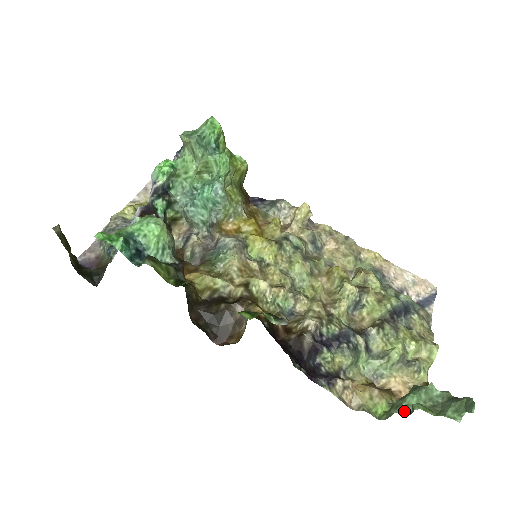
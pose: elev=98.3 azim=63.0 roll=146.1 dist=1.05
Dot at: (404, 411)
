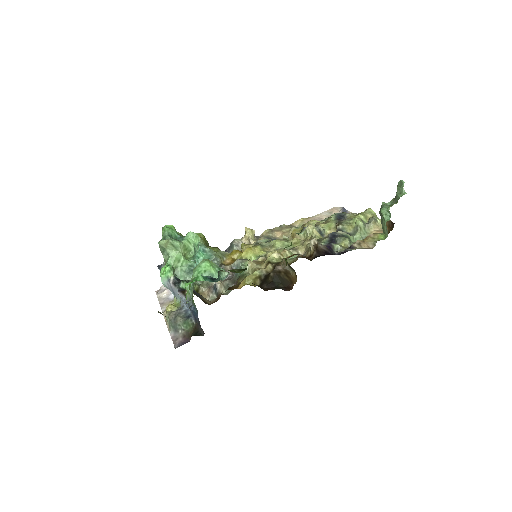
Dot at: (388, 219)
